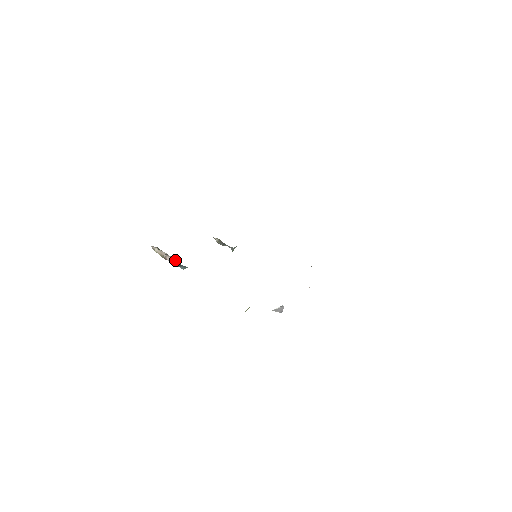
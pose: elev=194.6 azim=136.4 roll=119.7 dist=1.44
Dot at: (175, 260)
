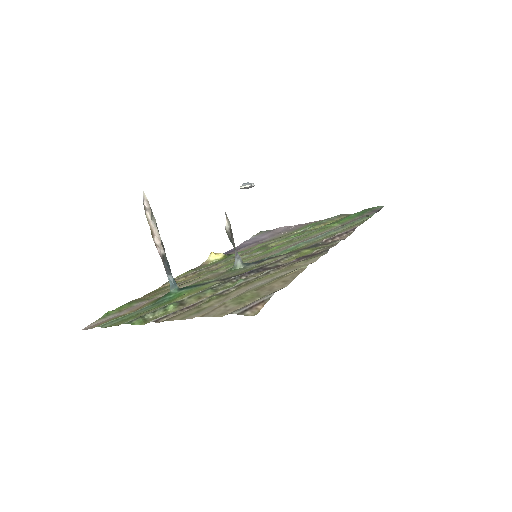
Dot at: (166, 261)
